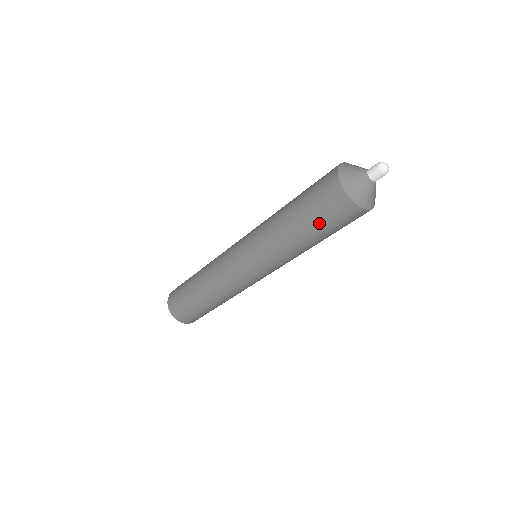
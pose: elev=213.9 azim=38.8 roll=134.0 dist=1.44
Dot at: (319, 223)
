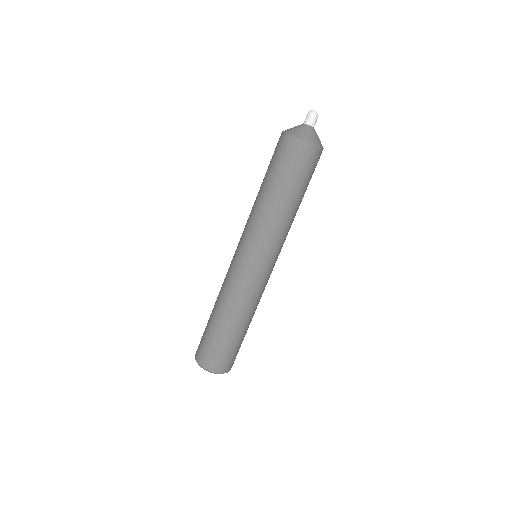
Dot at: (270, 167)
